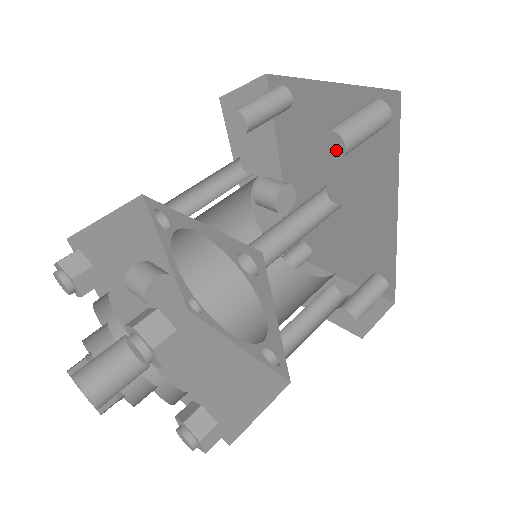
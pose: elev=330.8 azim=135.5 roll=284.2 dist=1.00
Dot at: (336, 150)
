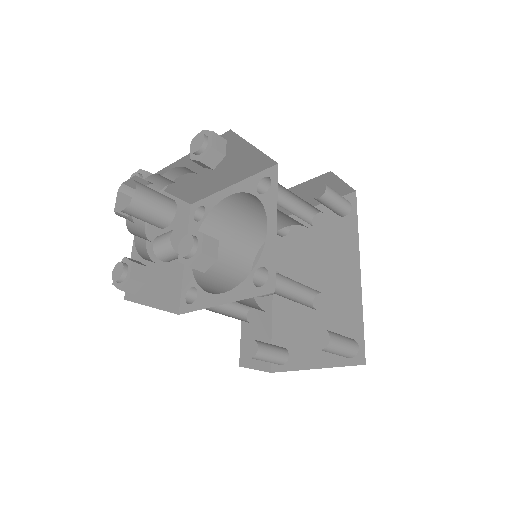
Dot at: (316, 246)
